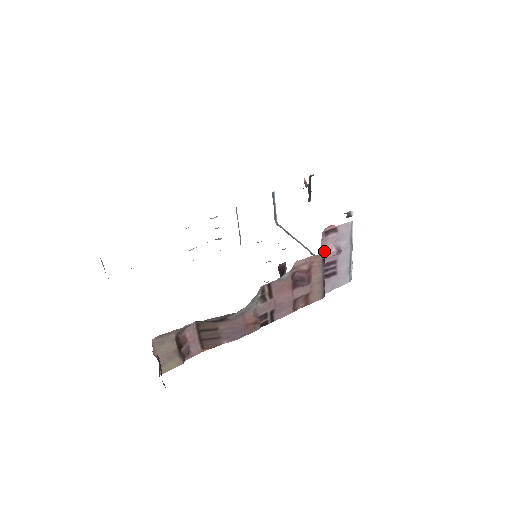
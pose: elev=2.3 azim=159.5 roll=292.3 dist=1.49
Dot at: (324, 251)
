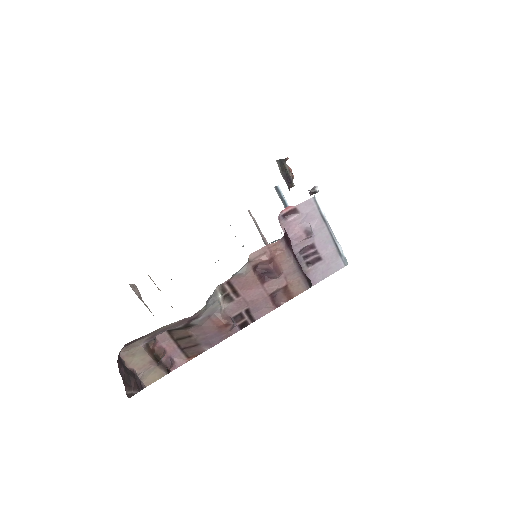
Dot at: (284, 236)
